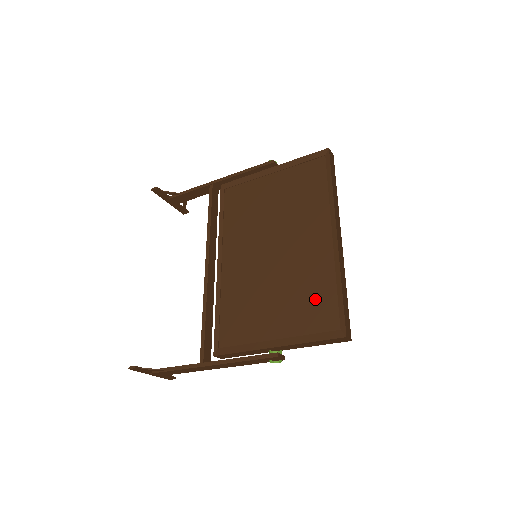
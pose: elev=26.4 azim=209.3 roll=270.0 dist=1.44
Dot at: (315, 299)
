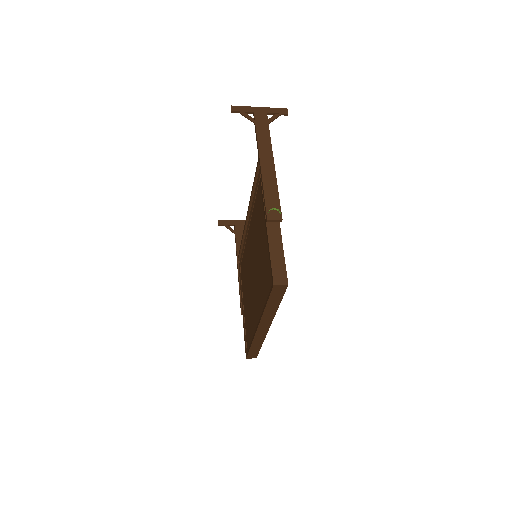
Dot at: (249, 327)
